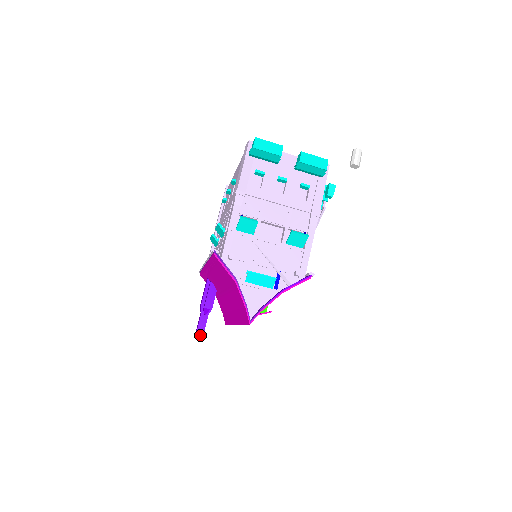
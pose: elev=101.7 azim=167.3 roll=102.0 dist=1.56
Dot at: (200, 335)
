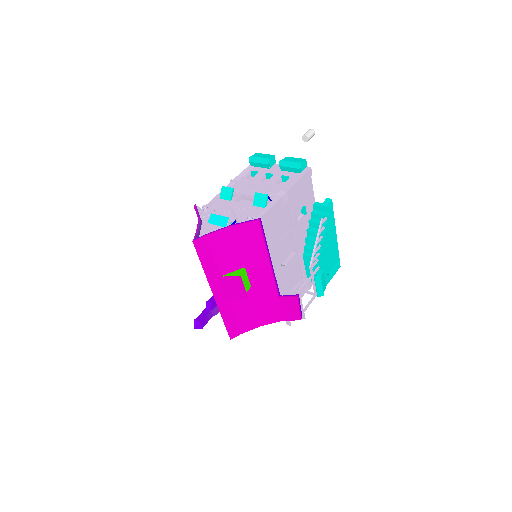
Dot at: (196, 325)
